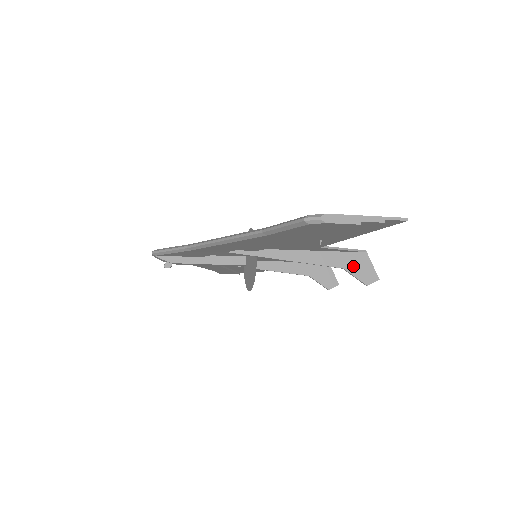
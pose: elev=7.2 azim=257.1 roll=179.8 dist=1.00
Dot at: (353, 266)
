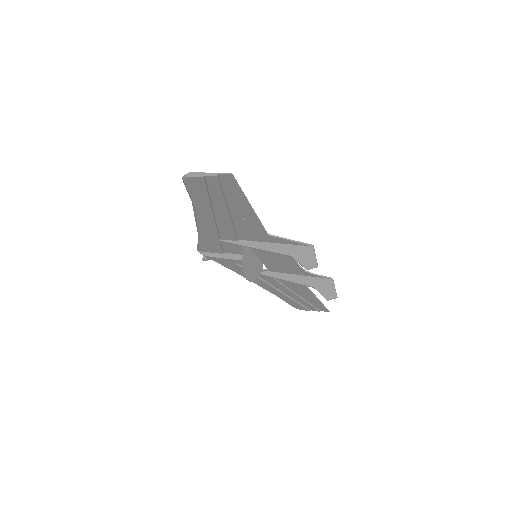
Dot at: (300, 255)
